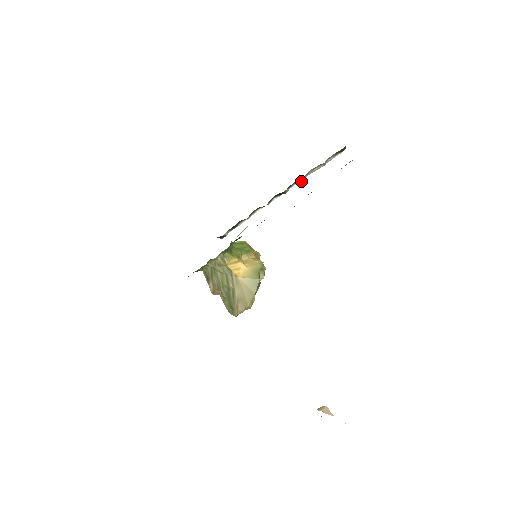
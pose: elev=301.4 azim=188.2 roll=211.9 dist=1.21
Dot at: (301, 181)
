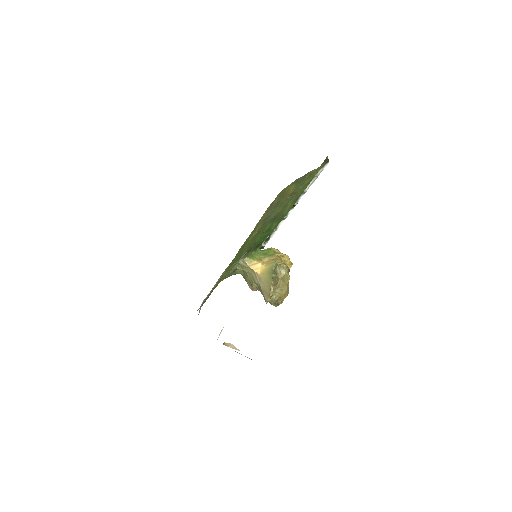
Dot at: occluded
